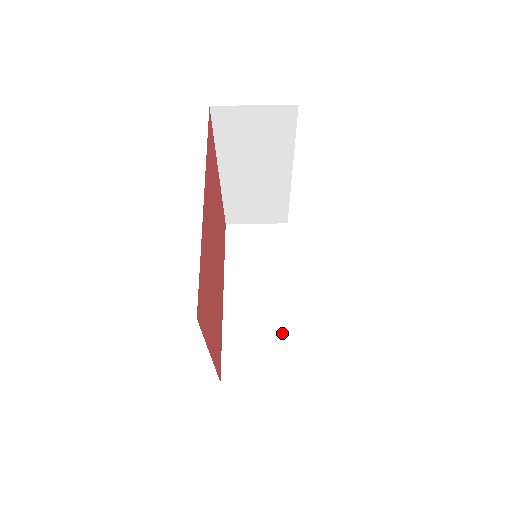
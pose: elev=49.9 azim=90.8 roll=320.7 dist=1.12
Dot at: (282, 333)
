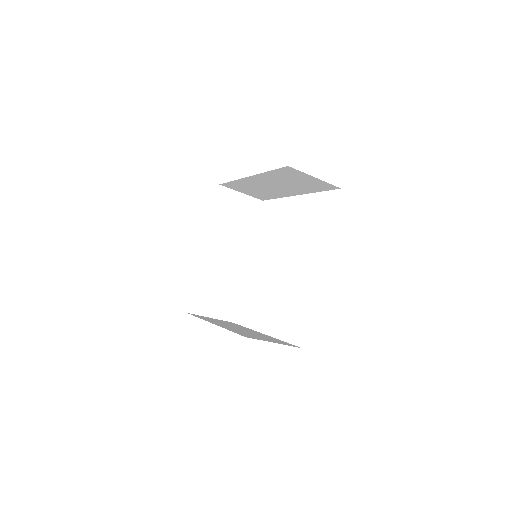
Dot at: (235, 287)
